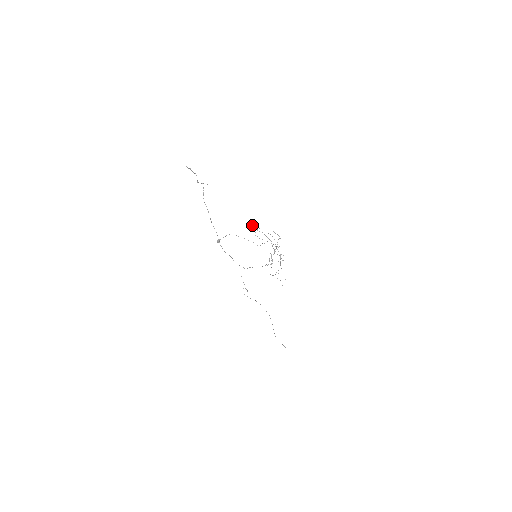
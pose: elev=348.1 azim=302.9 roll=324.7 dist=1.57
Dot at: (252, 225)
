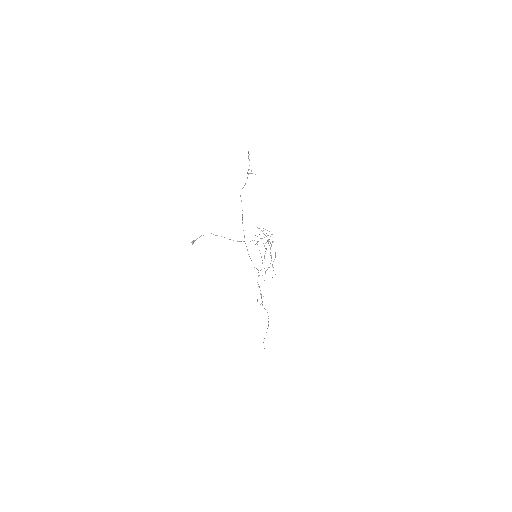
Dot at: occluded
